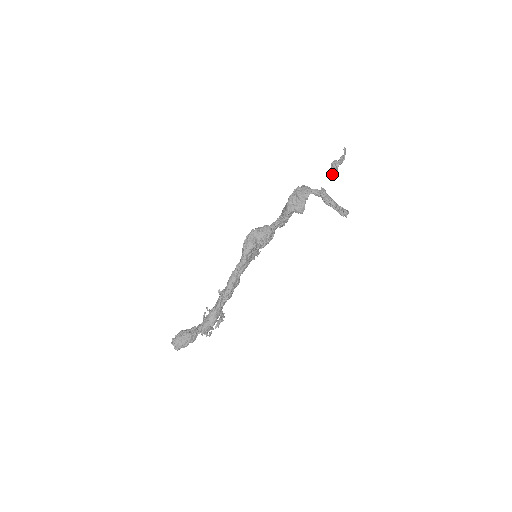
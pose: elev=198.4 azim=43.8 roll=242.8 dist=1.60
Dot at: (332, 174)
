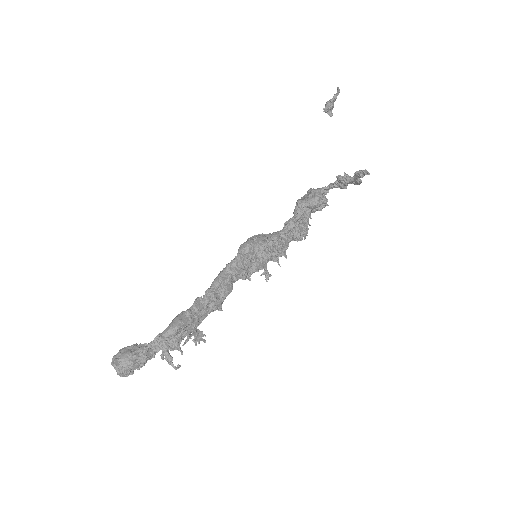
Dot at: (326, 108)
